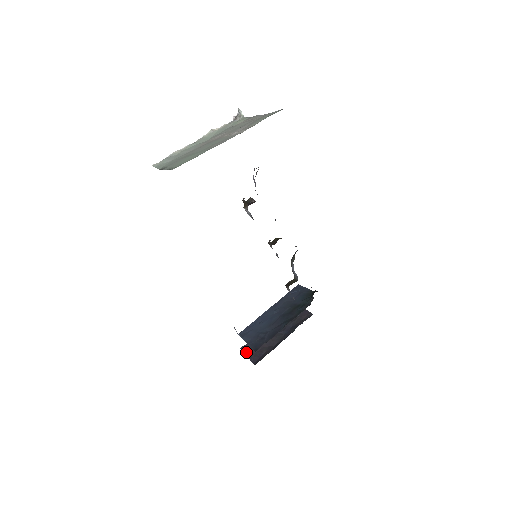
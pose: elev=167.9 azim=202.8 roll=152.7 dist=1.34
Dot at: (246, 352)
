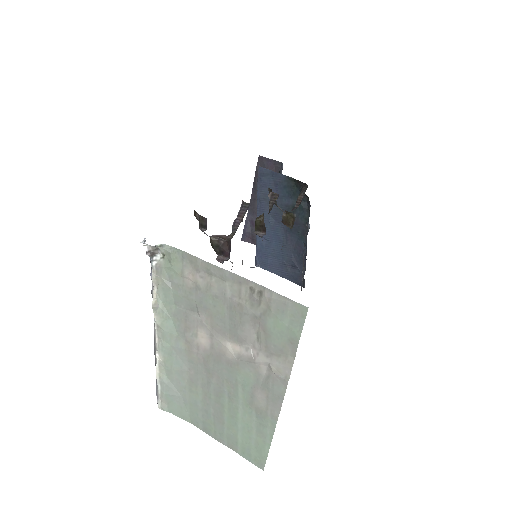
Dot at: (251, 242)
